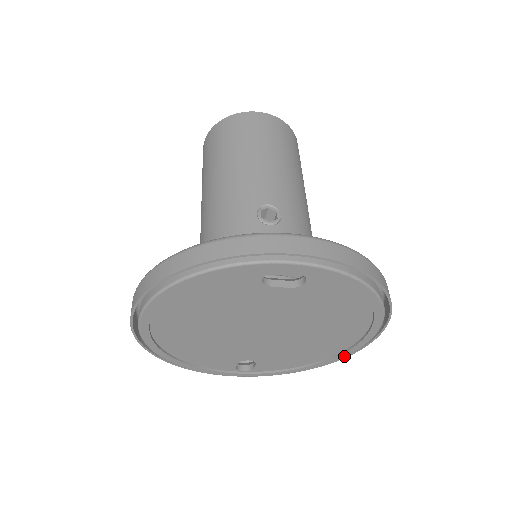
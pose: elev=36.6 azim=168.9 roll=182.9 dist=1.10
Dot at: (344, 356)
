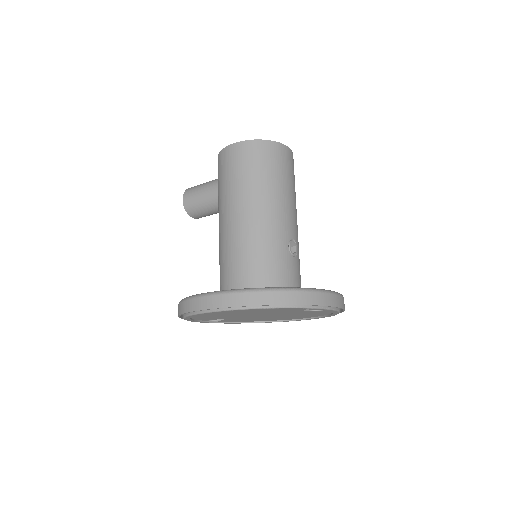
Dot at: occluded
